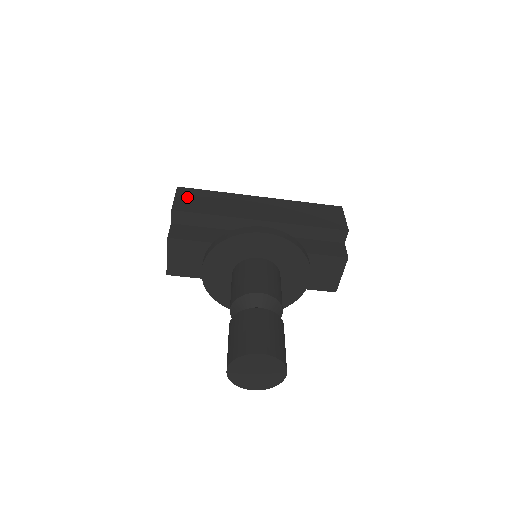
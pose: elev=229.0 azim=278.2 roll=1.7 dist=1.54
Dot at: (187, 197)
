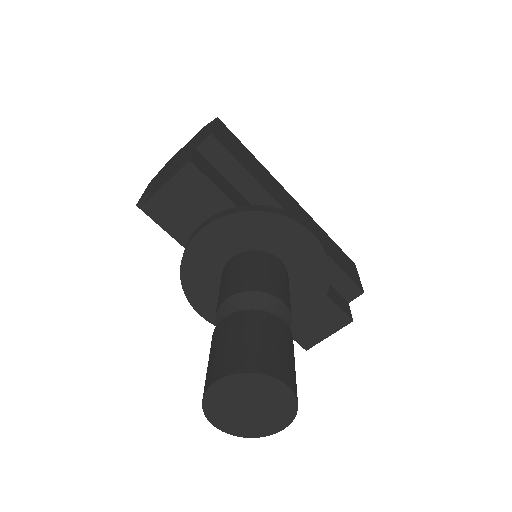
Dot at: (227, 135)
